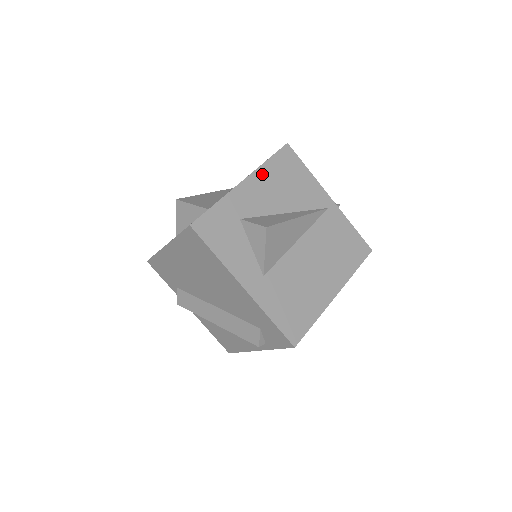
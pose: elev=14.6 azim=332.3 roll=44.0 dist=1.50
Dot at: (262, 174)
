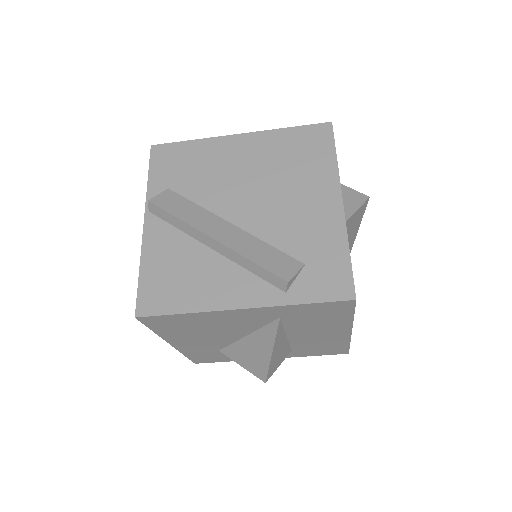
Dot at: occluded
